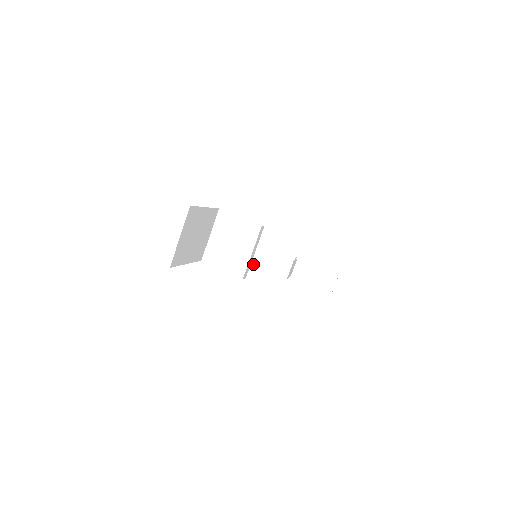
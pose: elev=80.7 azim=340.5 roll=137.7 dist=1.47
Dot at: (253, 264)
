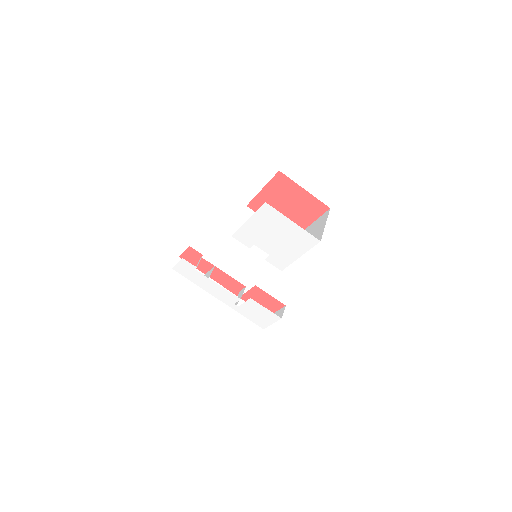
Dot at: occluded
